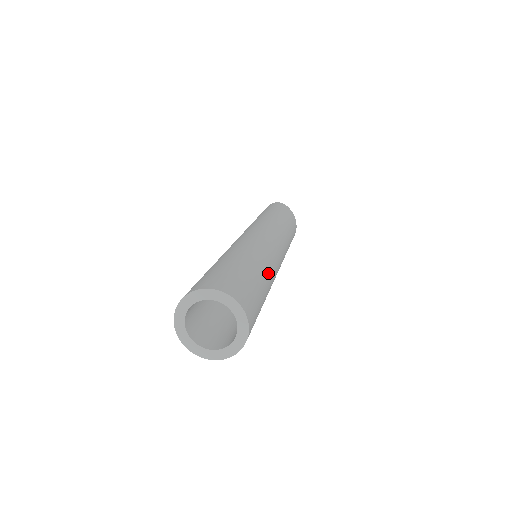
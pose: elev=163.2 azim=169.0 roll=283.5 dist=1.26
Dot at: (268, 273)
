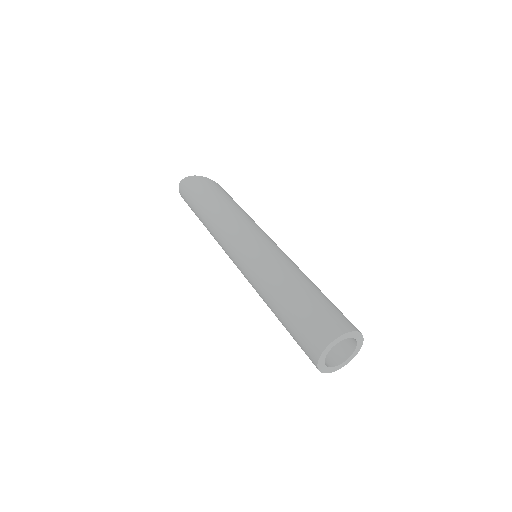
Dot at: occluded
